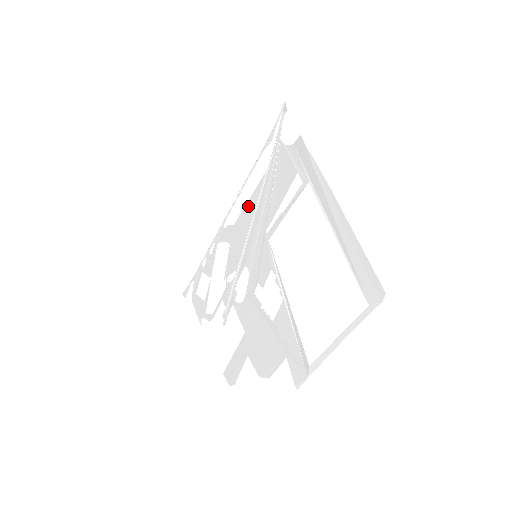
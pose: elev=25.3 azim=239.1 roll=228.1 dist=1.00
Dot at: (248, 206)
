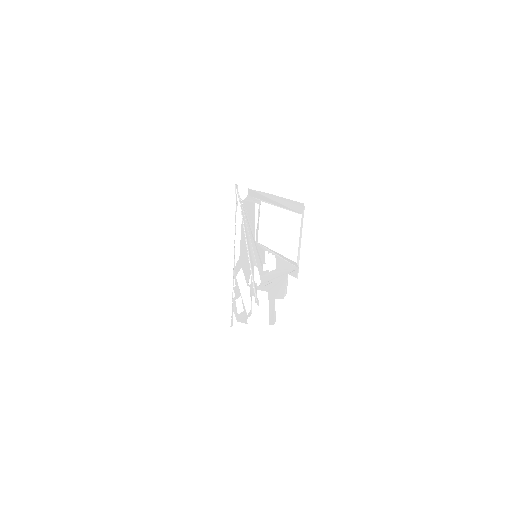
Dot at: (242, 242)
